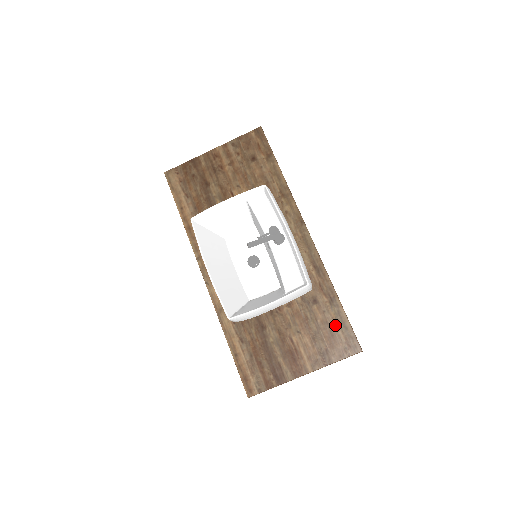
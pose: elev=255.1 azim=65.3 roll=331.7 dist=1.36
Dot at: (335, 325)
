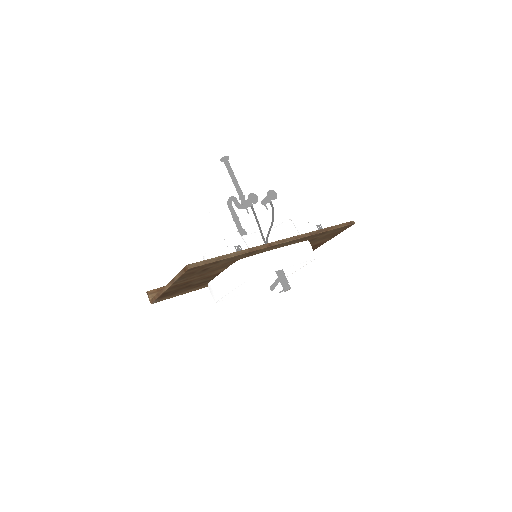
Dot at: (333, 232)
